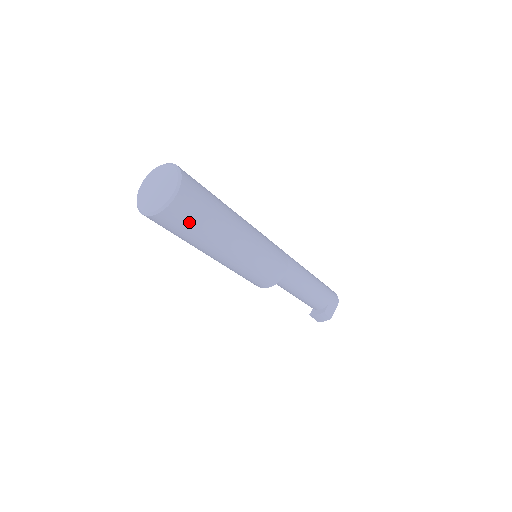
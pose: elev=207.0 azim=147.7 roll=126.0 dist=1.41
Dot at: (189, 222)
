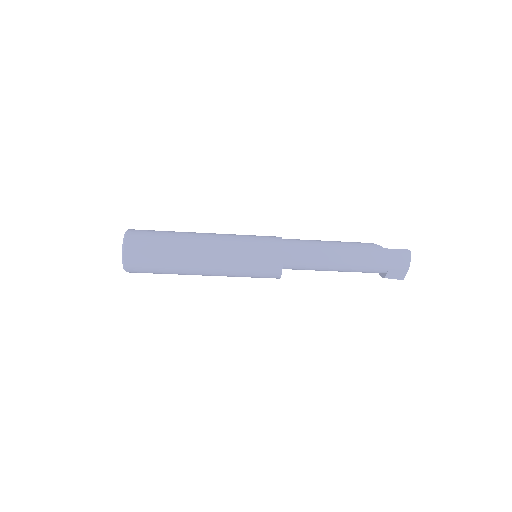
Dot at: (150, 272)
